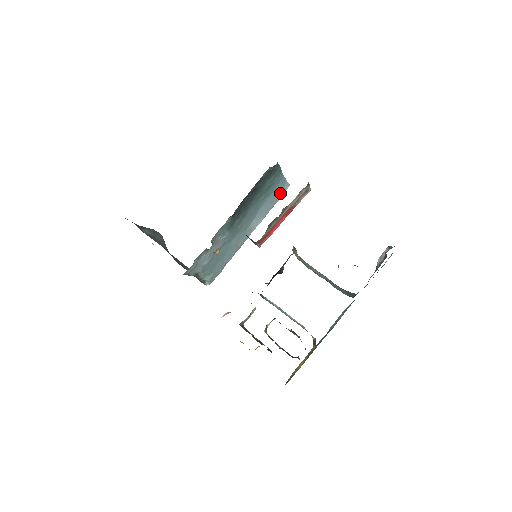
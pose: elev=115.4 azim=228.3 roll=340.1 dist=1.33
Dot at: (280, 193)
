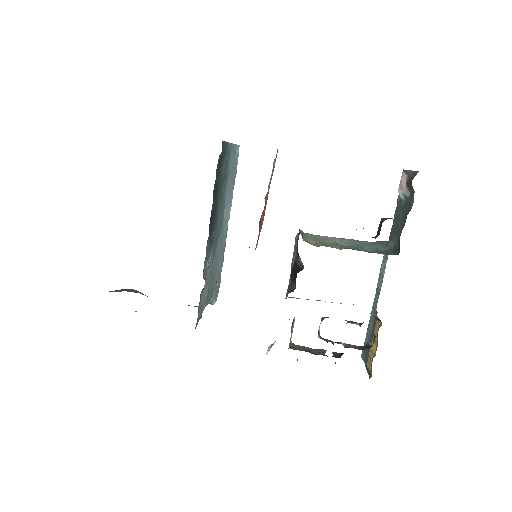
Dot at: (235, 162)
